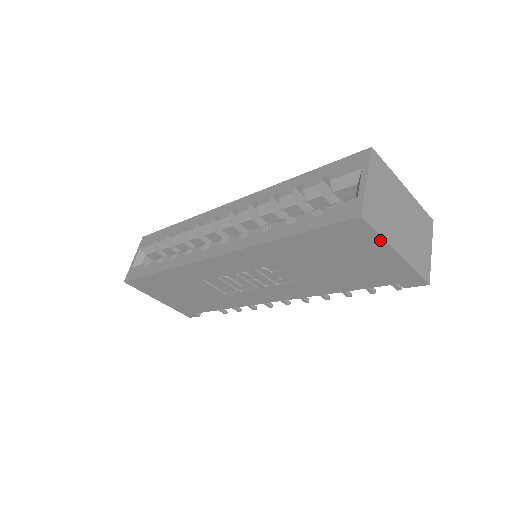
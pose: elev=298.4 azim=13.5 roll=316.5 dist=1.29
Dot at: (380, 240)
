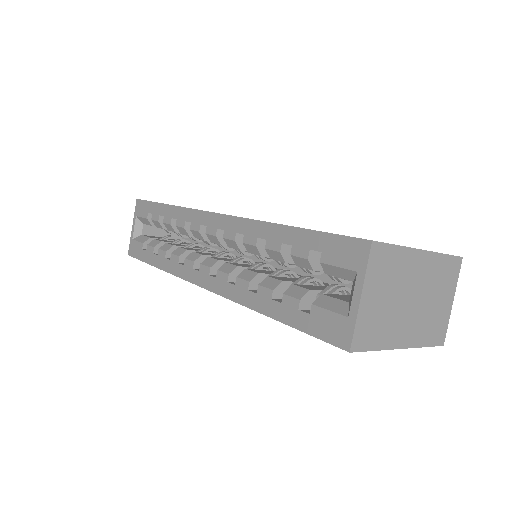
Dot at: (378, 348)
